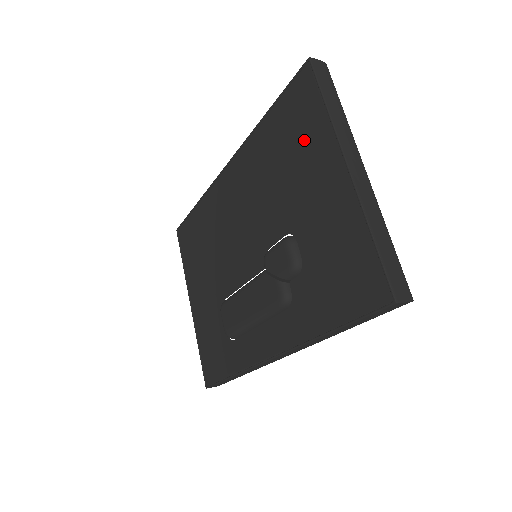
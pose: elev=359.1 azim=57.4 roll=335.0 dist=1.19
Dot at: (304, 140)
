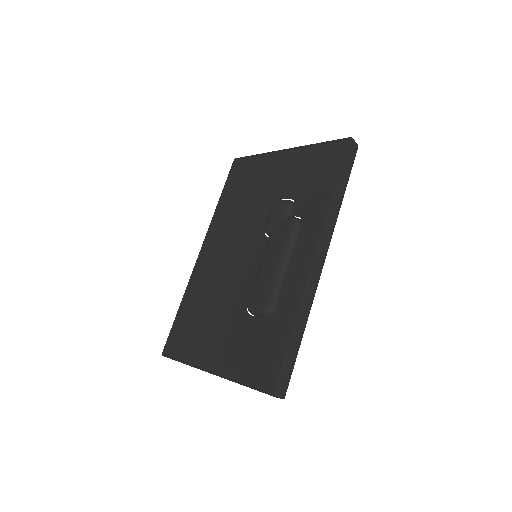
Dot at: (253, 175)
